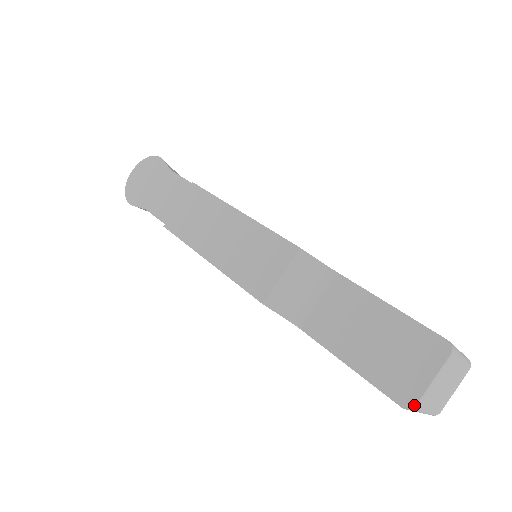
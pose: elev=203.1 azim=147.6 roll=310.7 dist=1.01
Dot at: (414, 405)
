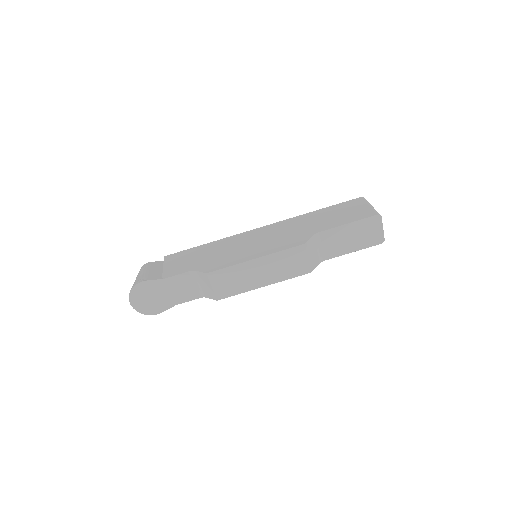
Dot at: (384, 240)
